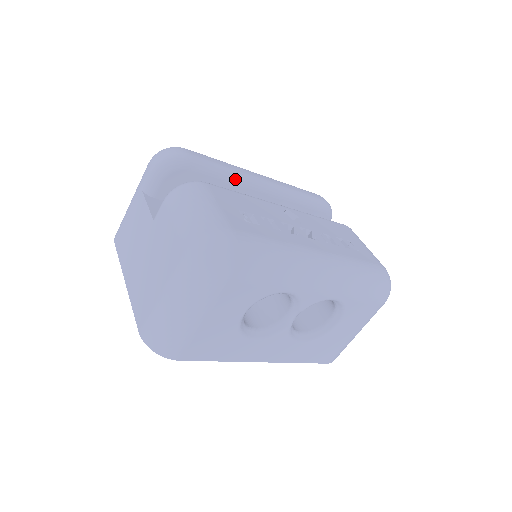
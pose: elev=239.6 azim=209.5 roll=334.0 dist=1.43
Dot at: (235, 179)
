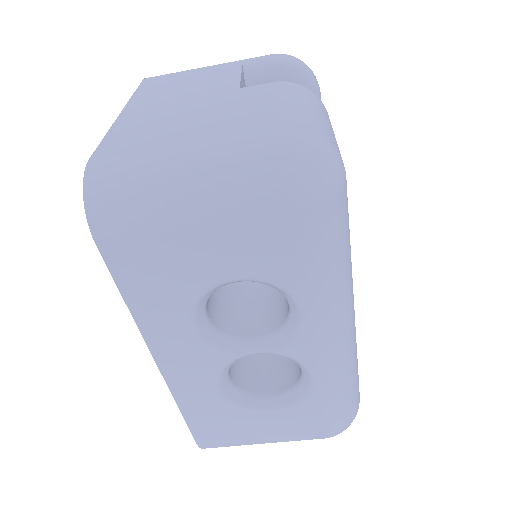
Dot at: occluded
